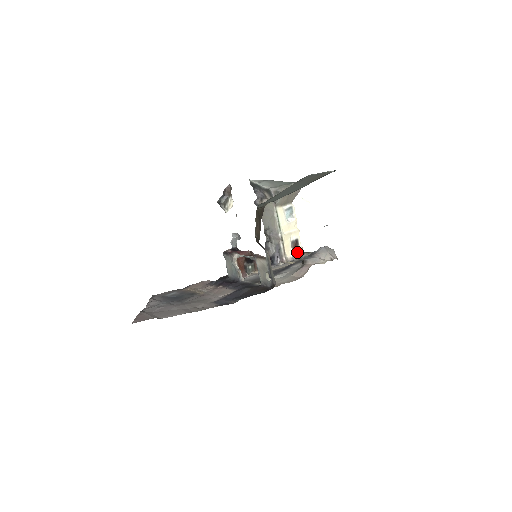
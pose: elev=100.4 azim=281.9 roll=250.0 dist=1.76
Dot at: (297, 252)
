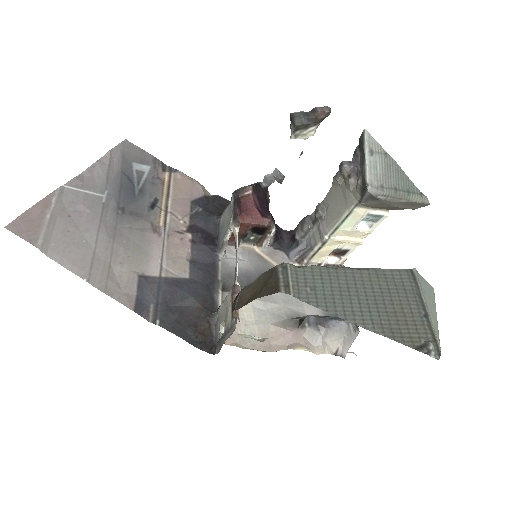
Dot at: (333, 261)
